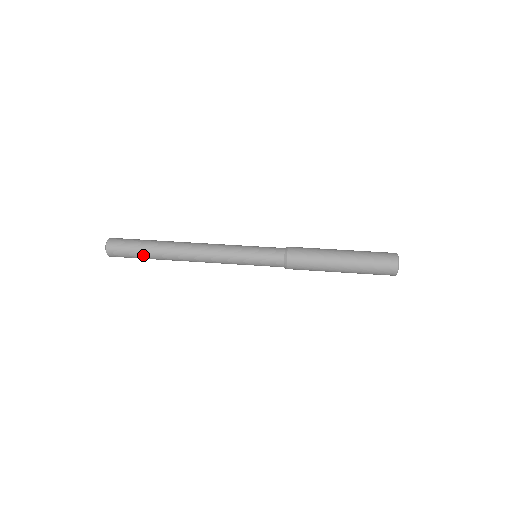
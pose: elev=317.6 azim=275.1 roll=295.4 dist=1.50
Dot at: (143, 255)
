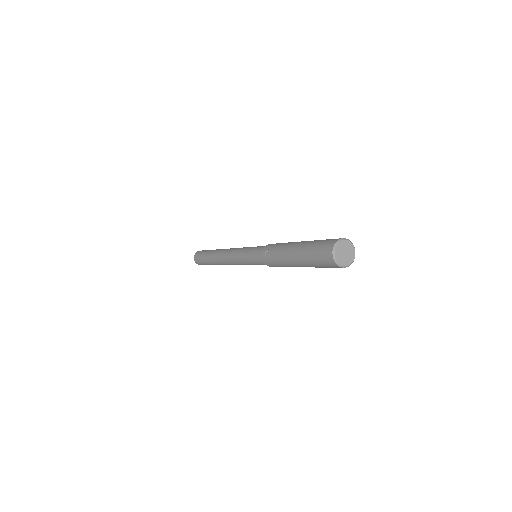
Dot at: (205, 259)
